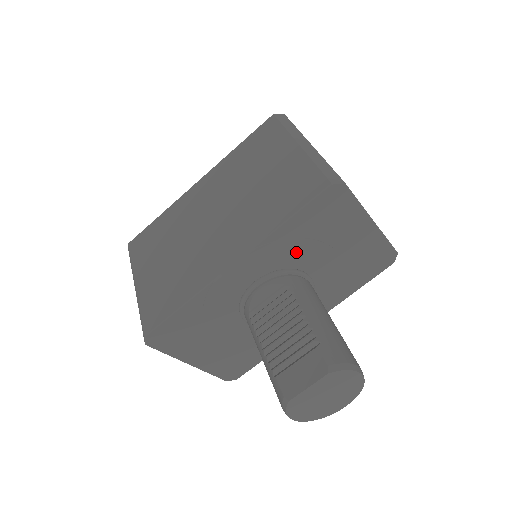
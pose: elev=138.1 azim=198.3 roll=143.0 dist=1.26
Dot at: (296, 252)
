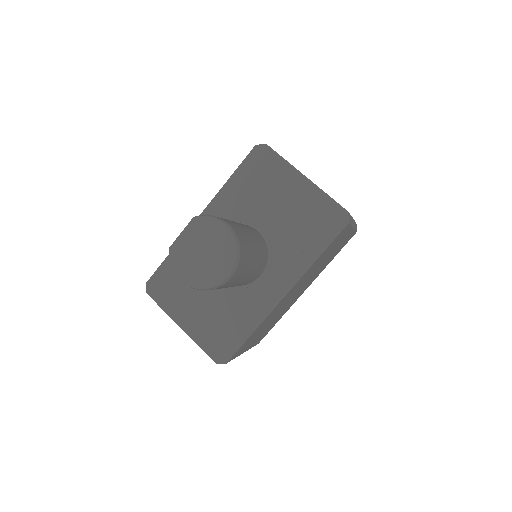
Dot at: (244, 206)
